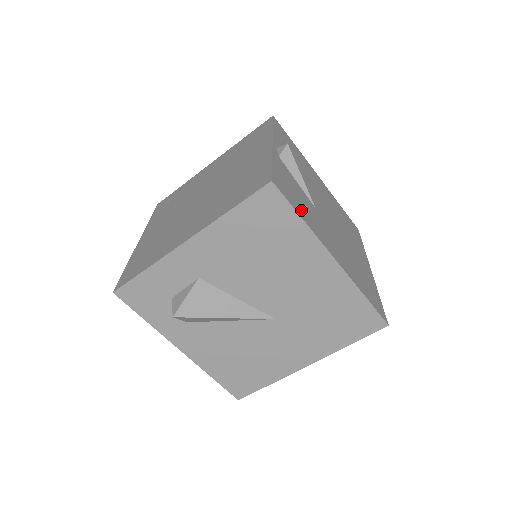
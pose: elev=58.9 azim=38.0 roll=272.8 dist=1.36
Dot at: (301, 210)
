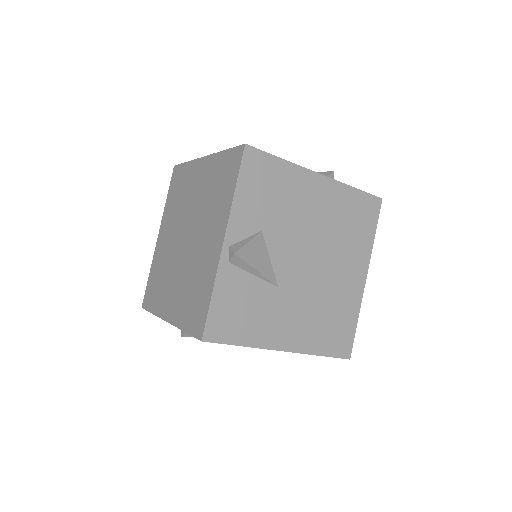
Dot at: (244, 331)
